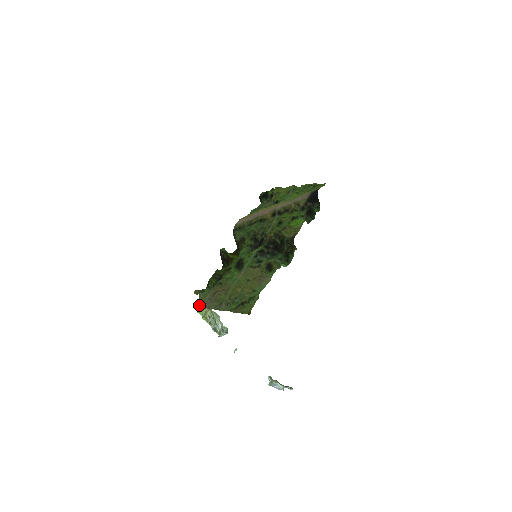
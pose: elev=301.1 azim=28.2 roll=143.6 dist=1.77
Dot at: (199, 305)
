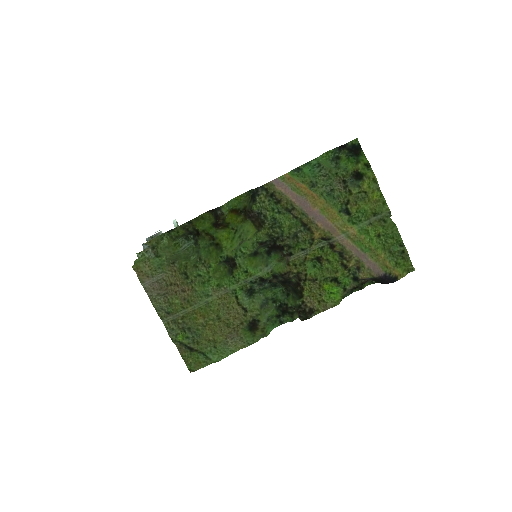
Dot at: (142, 274)
